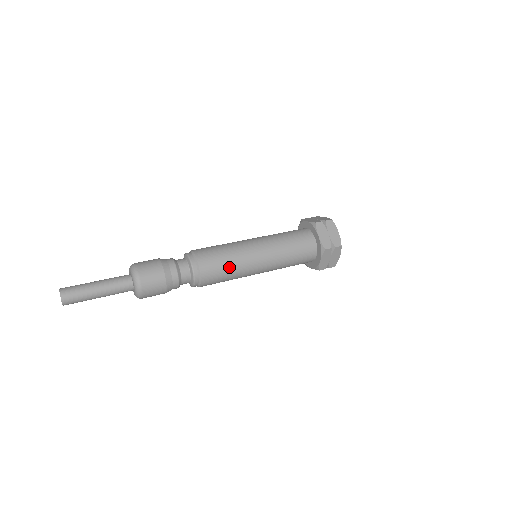
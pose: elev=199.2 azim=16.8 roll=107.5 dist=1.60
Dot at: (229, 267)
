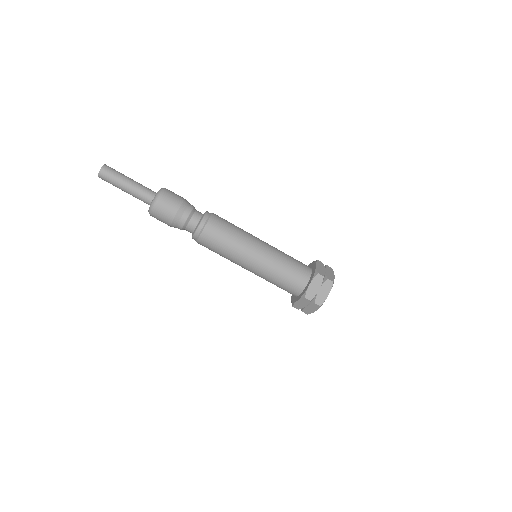
Dot at: (233, 233)
